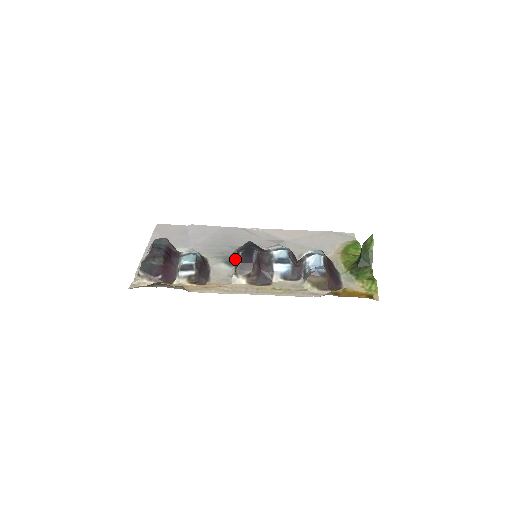
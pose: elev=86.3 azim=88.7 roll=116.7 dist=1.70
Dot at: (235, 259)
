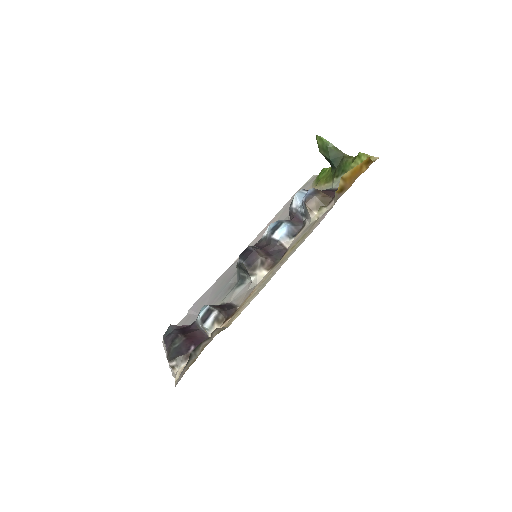
Dot at: (241, 272)
